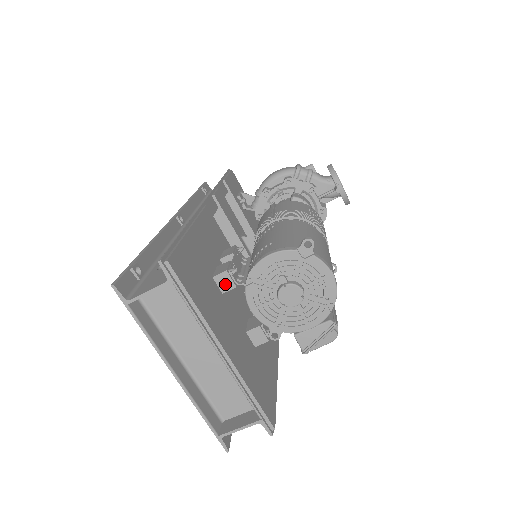
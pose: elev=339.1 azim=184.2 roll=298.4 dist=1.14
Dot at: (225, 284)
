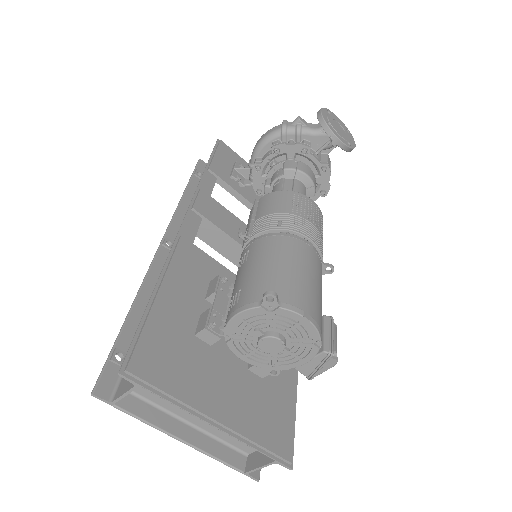
Dot at: (209, 338)
